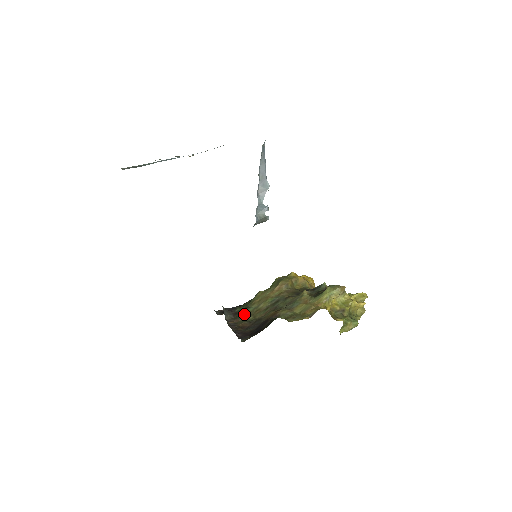
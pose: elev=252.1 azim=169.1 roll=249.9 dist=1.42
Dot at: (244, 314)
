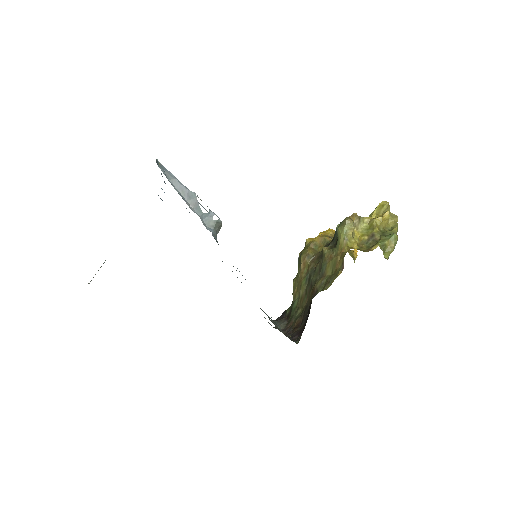
Dot at: (293, 312)
